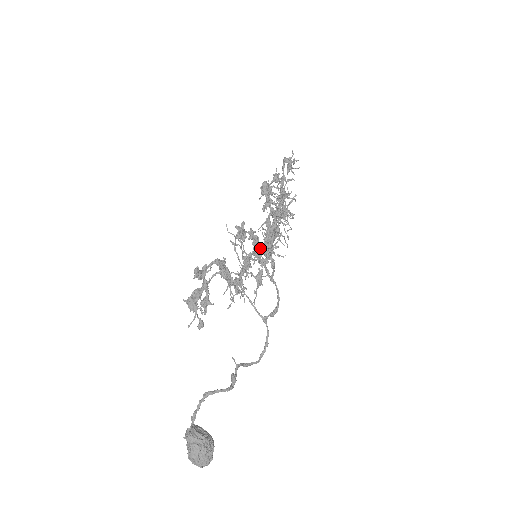
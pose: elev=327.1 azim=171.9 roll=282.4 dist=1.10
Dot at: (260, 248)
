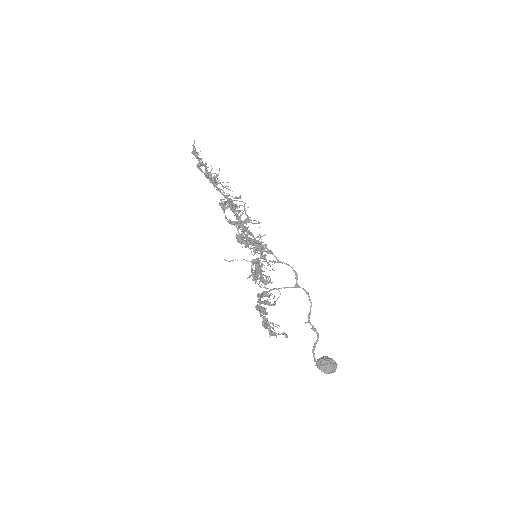
Dot at: (254, 250)
